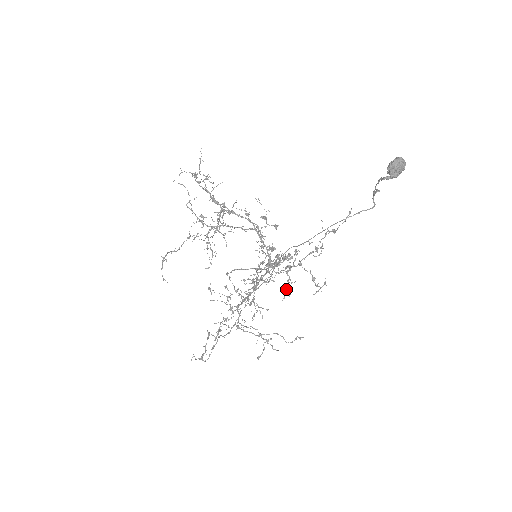
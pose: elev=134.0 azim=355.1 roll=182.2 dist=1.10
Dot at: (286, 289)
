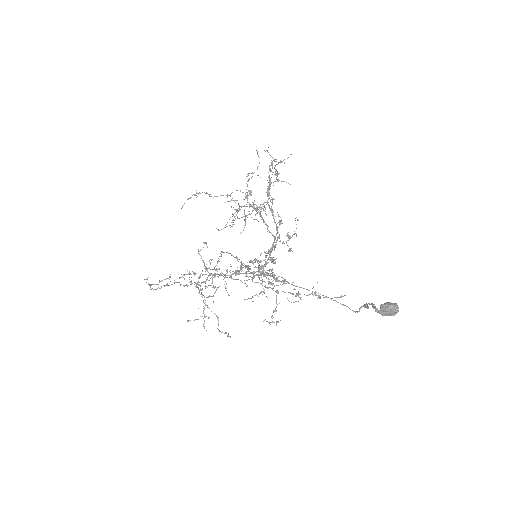
Dot at: (254, 295)
